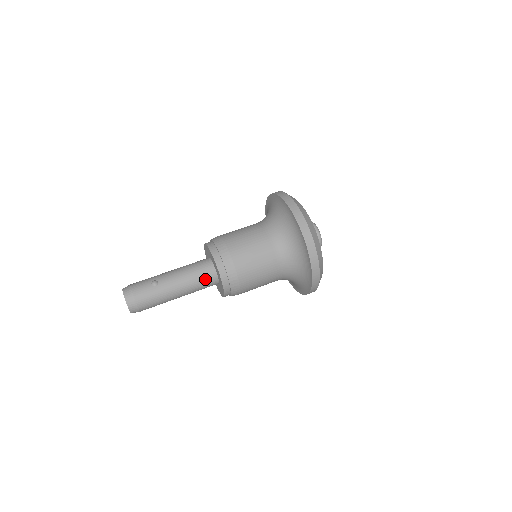
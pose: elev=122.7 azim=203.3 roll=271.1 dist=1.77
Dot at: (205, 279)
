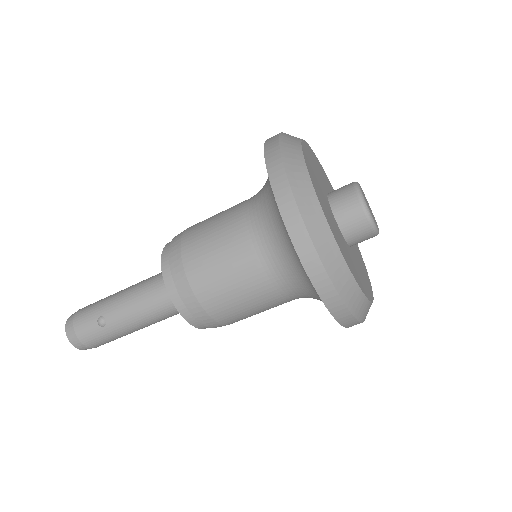
Dot at: (173, 310)
